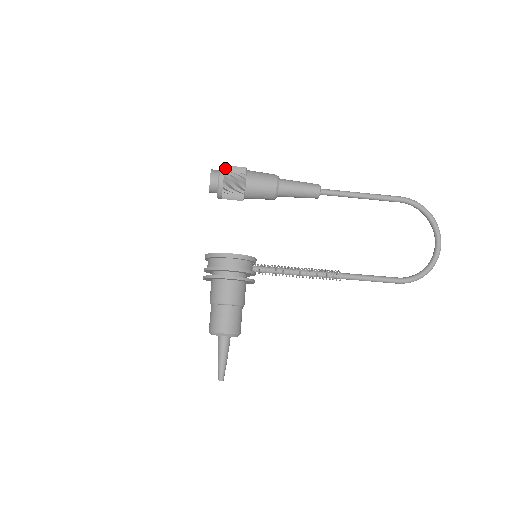
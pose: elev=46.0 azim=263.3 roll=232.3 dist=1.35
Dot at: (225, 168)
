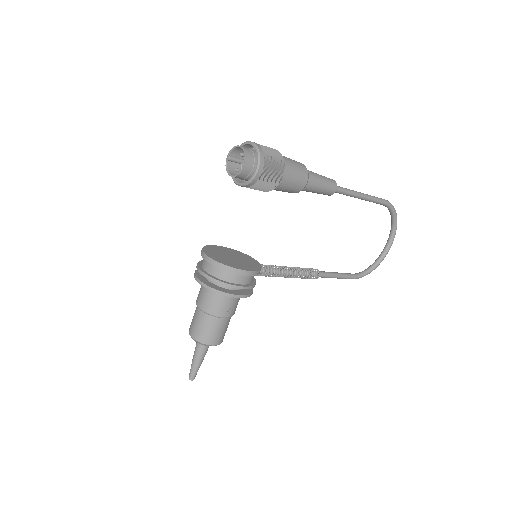
Dot at: (265, 156)
